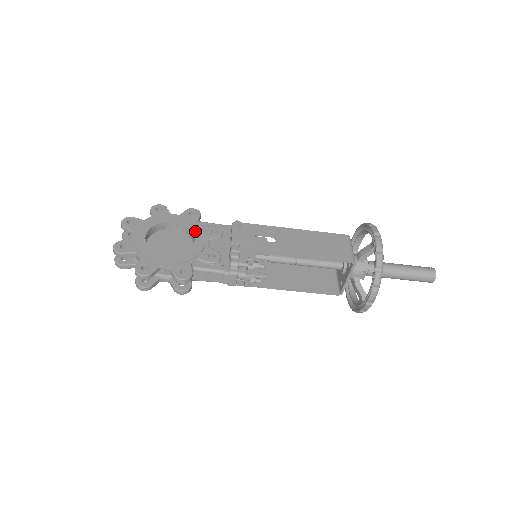
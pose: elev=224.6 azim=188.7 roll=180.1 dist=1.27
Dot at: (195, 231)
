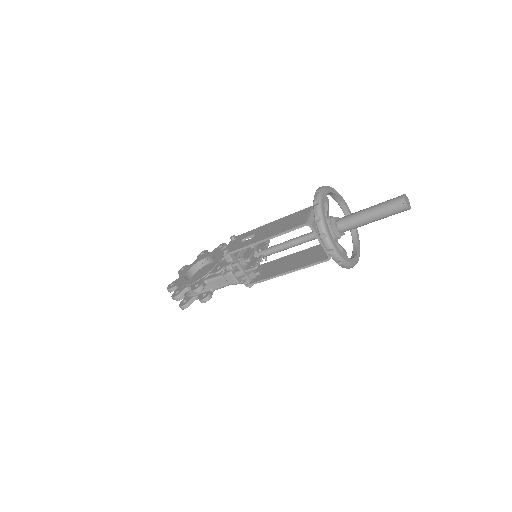
Dot at: (216, 257)
